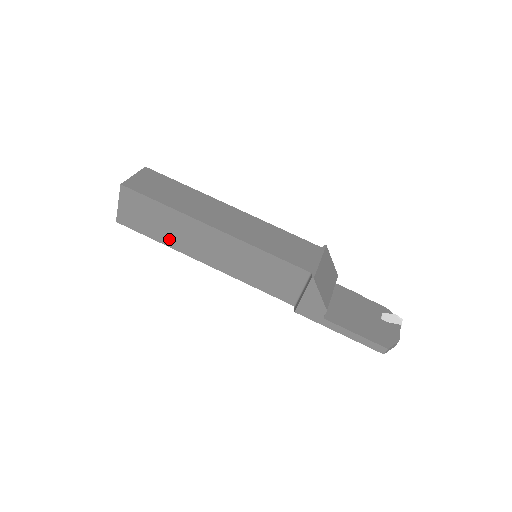
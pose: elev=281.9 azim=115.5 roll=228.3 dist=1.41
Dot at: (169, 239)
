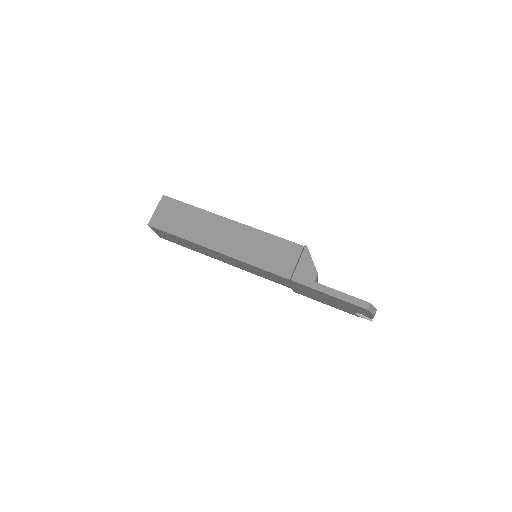
Dot at: (190, 234)
